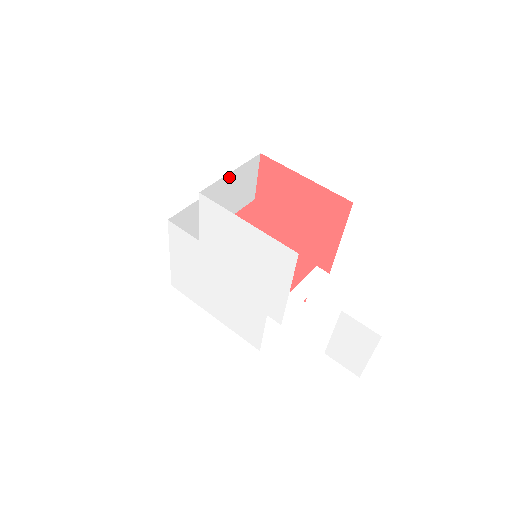
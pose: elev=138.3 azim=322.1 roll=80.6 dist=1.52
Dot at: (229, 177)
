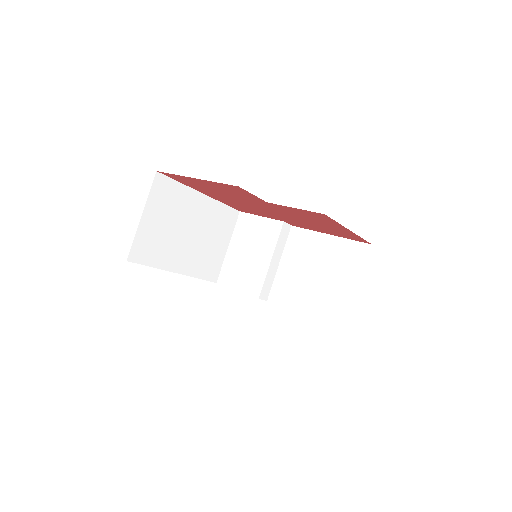
Dot at: occluded
